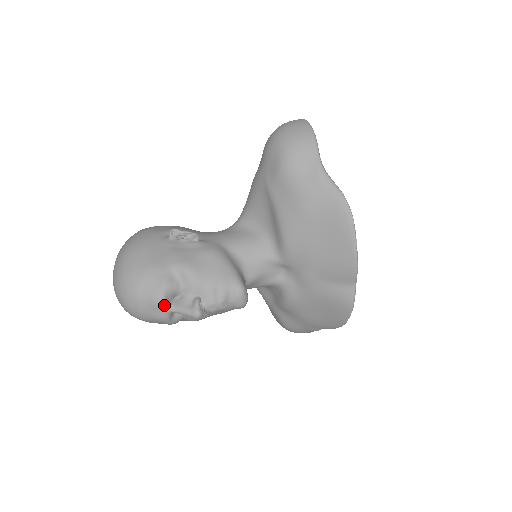
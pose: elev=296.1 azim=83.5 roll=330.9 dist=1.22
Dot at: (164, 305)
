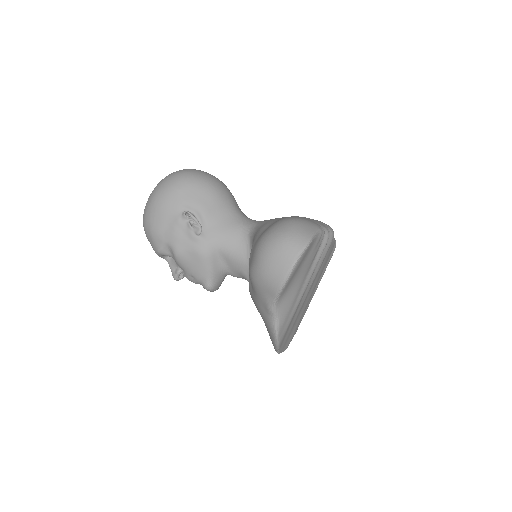
Dot at: (160, 256)
